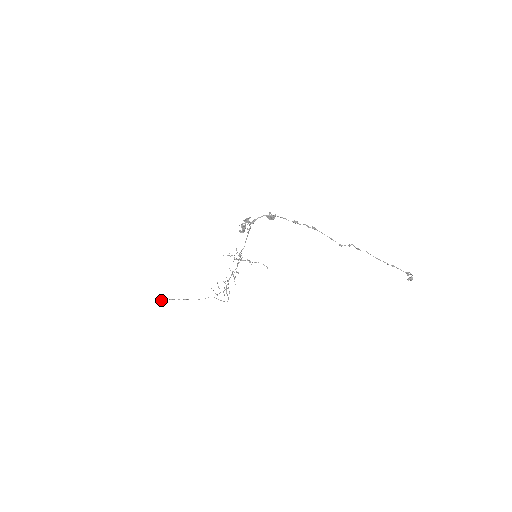
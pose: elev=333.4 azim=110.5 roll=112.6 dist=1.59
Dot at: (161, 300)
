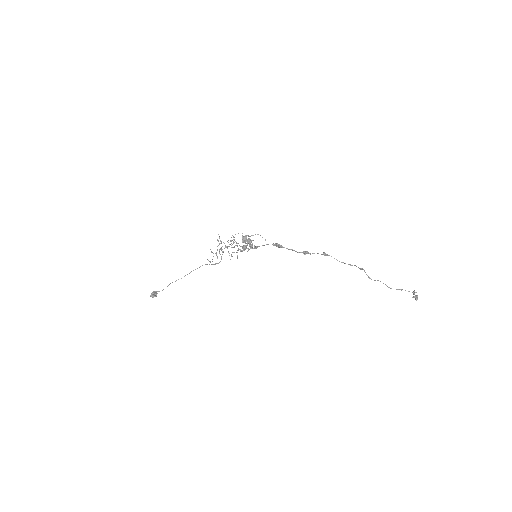
Dot at: occluded
